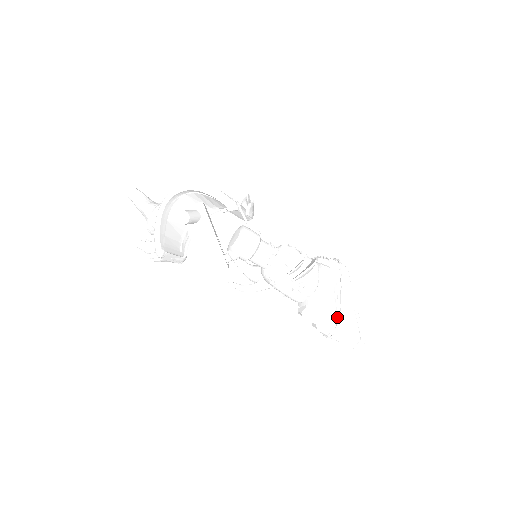
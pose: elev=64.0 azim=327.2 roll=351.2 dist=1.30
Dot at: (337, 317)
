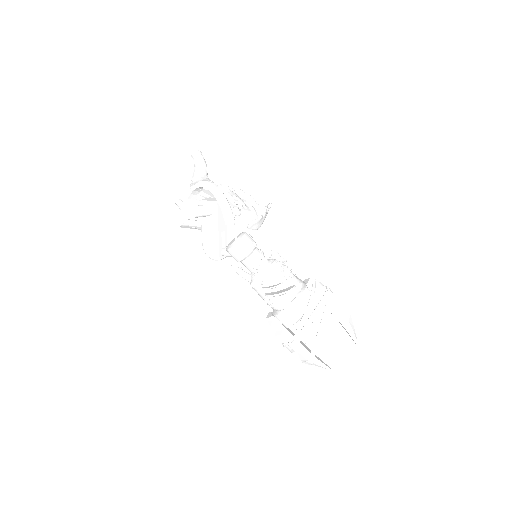
Dot at: (293, 337)
